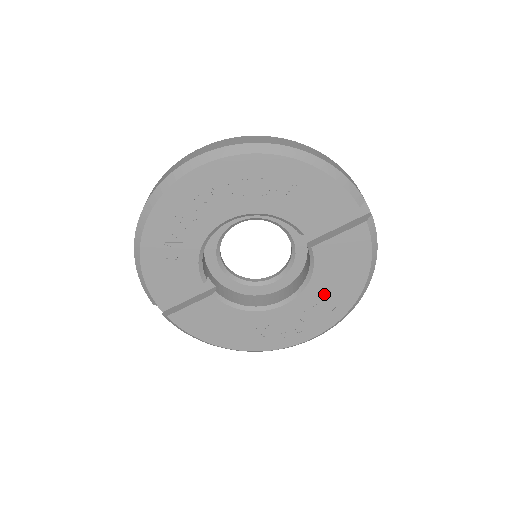
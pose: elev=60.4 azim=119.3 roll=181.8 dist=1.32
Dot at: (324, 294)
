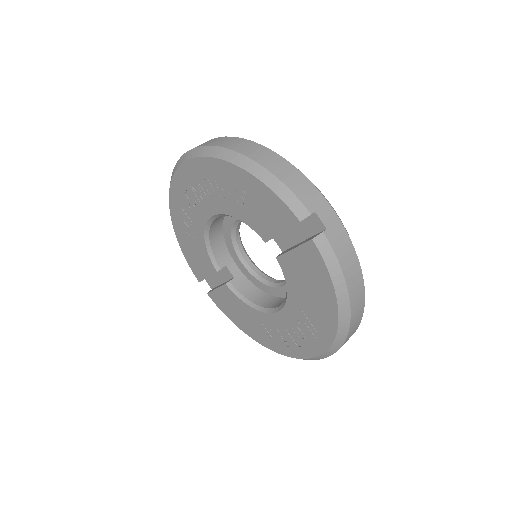
Dot at: (305, 313)
